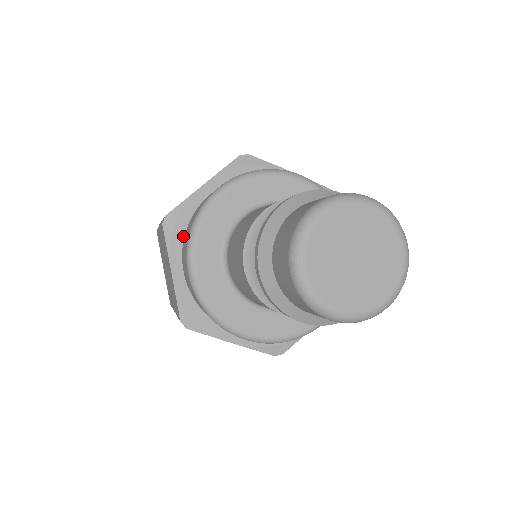
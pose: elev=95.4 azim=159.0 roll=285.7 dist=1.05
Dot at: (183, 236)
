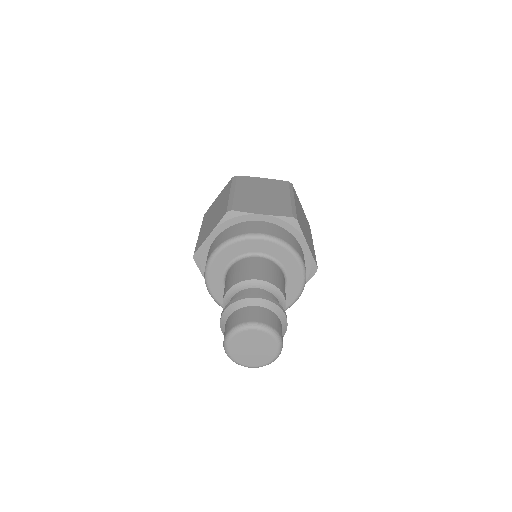
Dot at: (230, 226)
